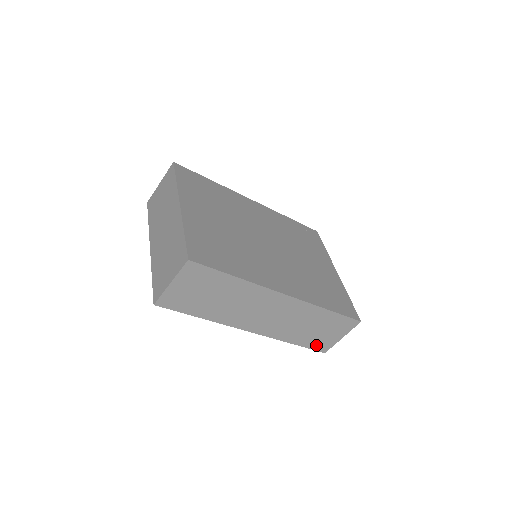
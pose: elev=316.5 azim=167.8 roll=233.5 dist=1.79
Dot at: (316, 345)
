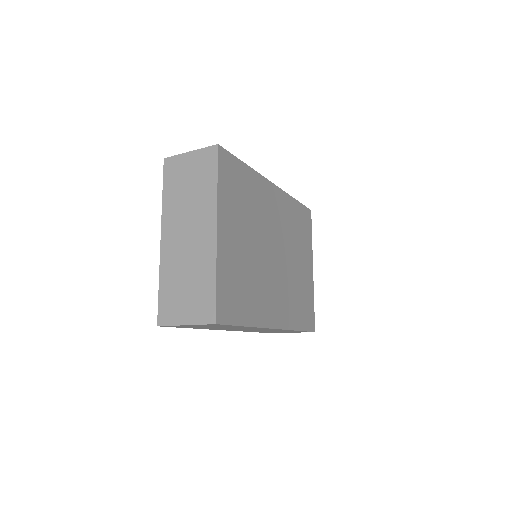
Dot at: (269, 332)
